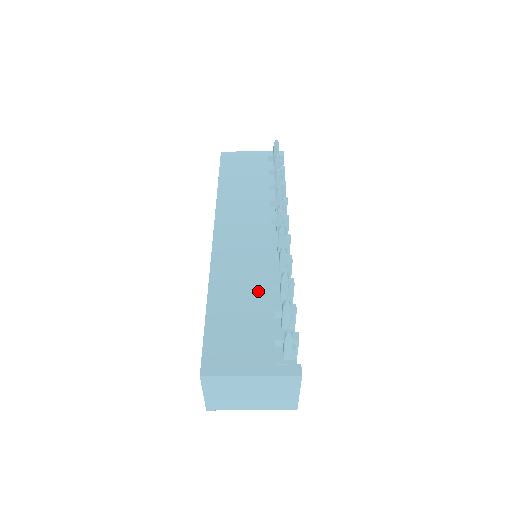
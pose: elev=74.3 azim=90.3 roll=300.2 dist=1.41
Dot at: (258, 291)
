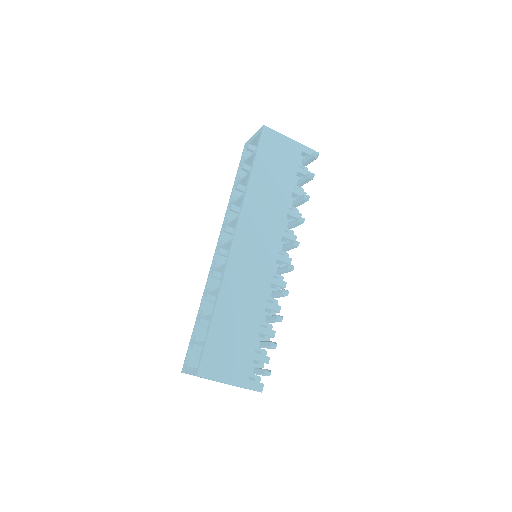
Dot at: (253, 311)
